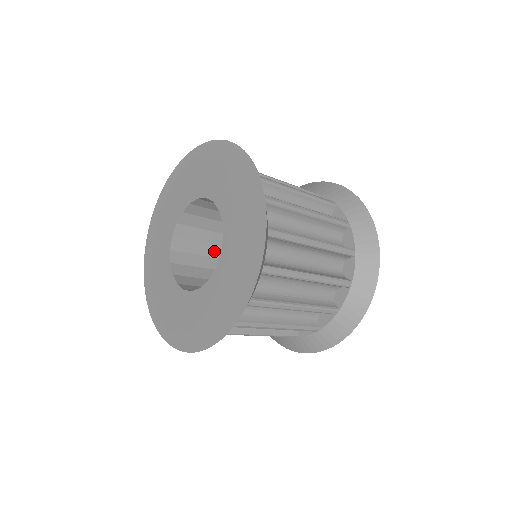
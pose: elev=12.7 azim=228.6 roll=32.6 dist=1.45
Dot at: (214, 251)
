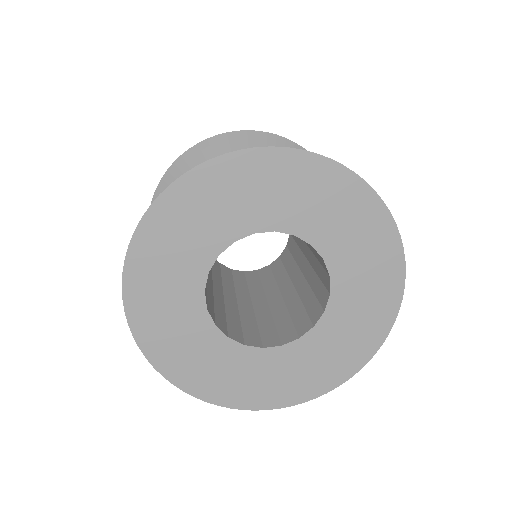
Dot at: (209, 287)
